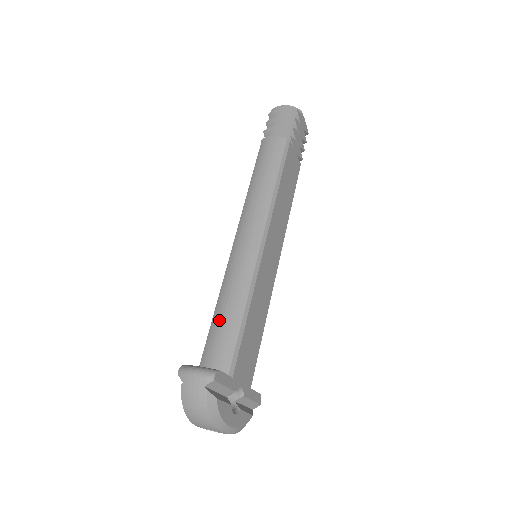
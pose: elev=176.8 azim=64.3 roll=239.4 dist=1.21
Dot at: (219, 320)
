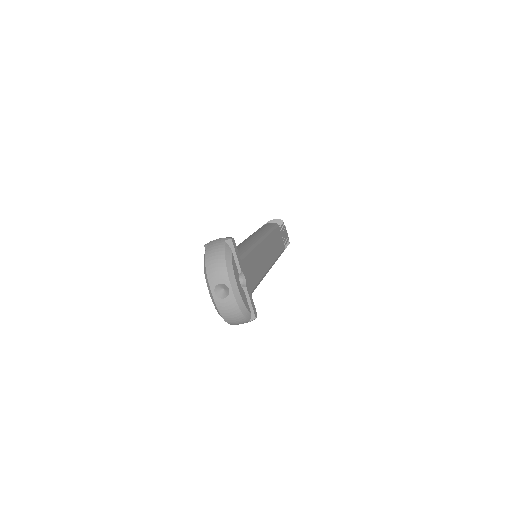
Dot at: occluded
